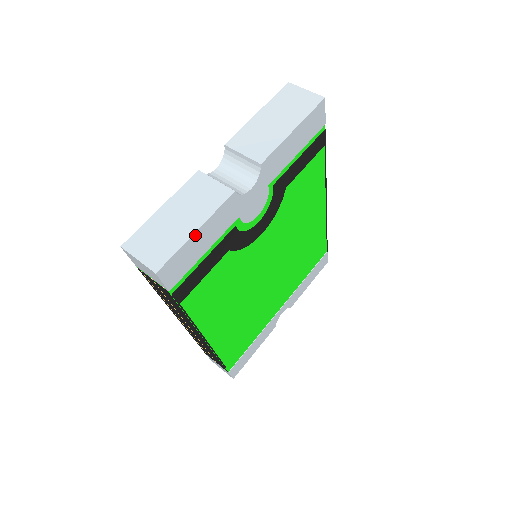
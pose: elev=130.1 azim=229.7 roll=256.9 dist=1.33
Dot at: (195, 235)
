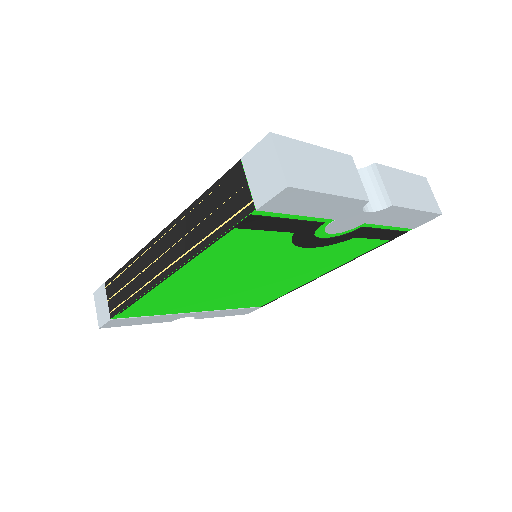
Dot at: (327, 196)
